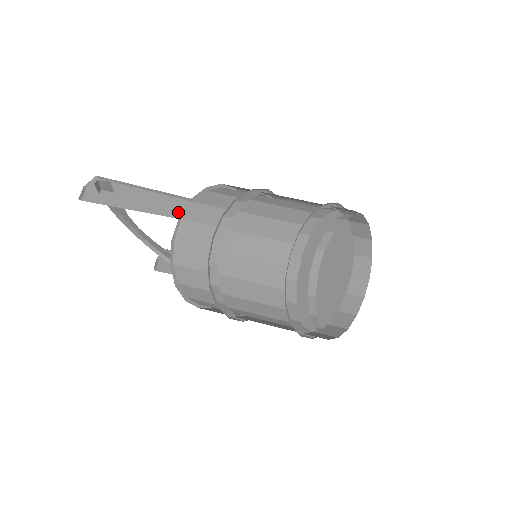
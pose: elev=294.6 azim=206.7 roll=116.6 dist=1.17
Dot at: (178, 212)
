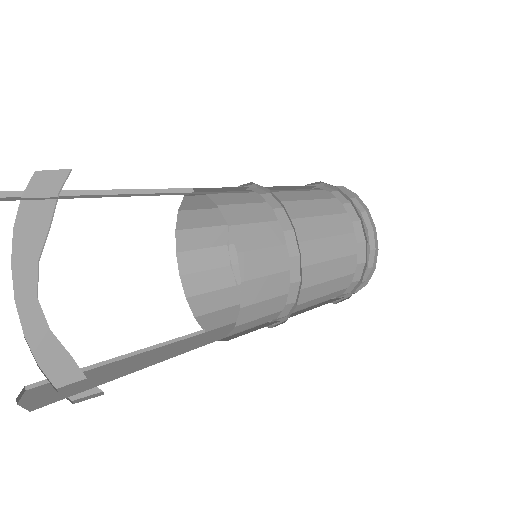
Dot at: (191, 193)
